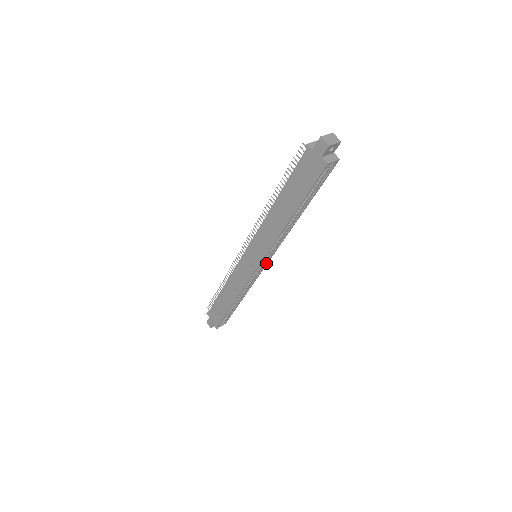
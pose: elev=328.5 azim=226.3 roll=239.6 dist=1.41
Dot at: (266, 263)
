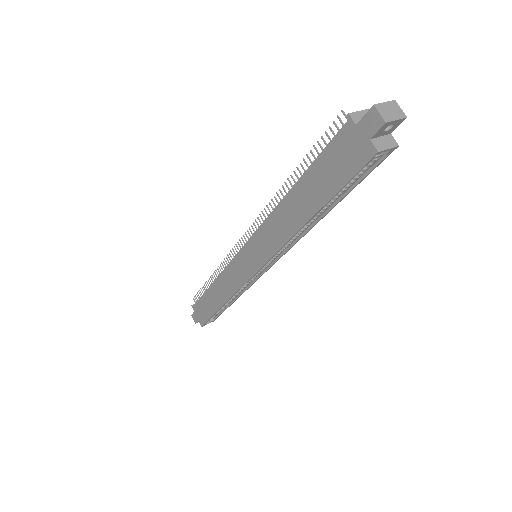
Dot at: (268, 267)
